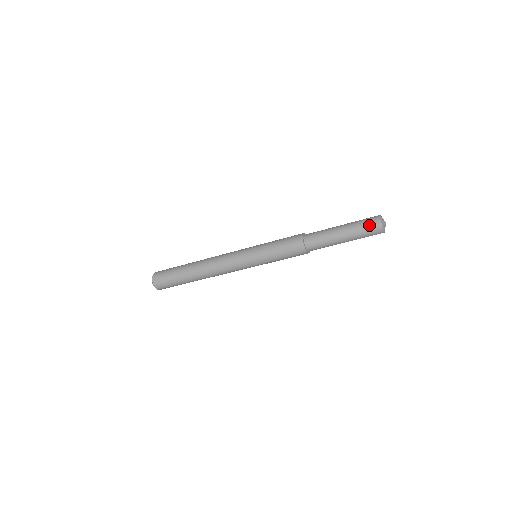
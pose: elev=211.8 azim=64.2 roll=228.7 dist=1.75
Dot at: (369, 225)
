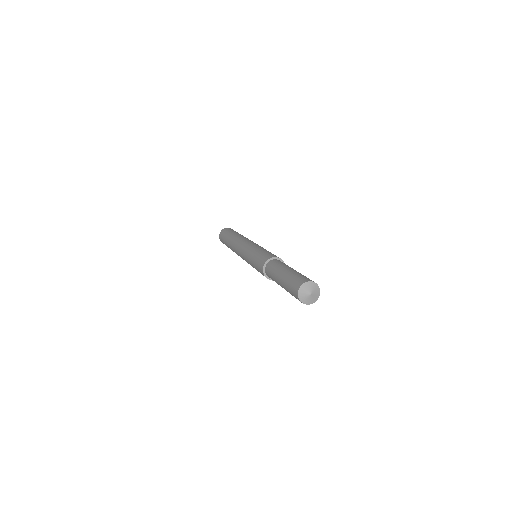
Dot at: (295, 297)
